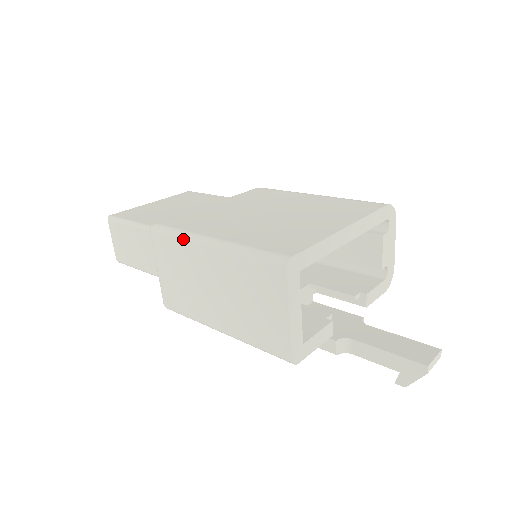
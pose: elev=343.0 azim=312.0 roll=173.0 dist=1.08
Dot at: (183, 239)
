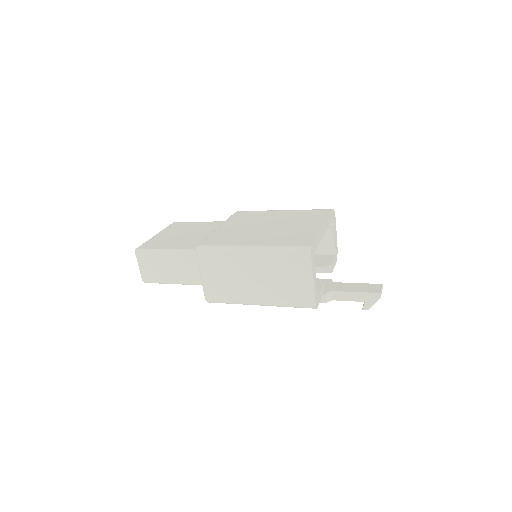
Dot at: (228, 251)
